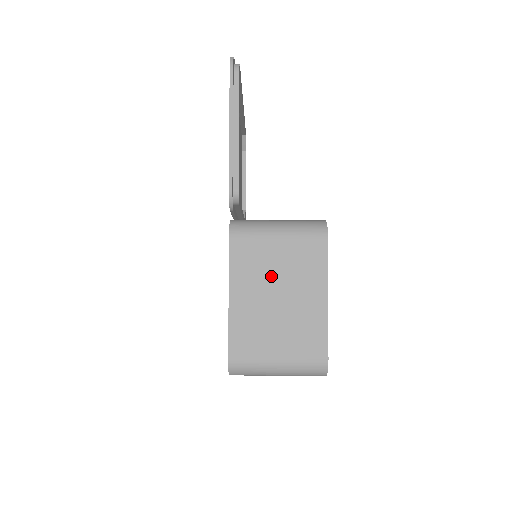
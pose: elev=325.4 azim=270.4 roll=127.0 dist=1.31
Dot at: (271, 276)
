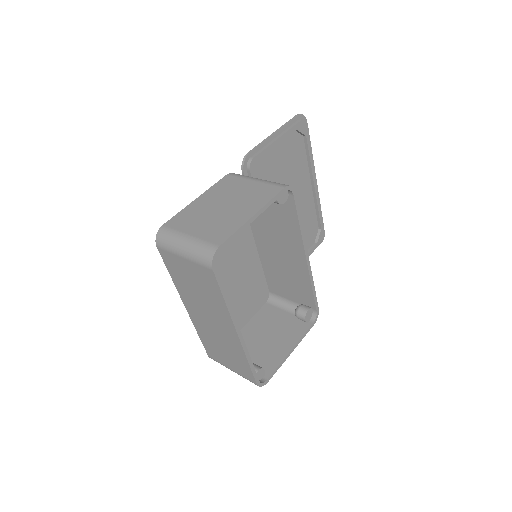
Dot at: (231, 196)
